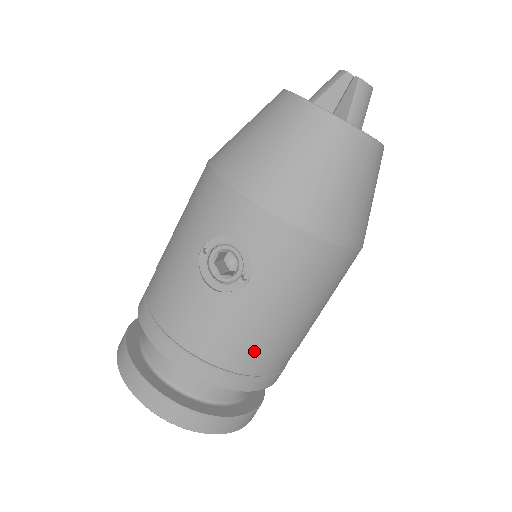
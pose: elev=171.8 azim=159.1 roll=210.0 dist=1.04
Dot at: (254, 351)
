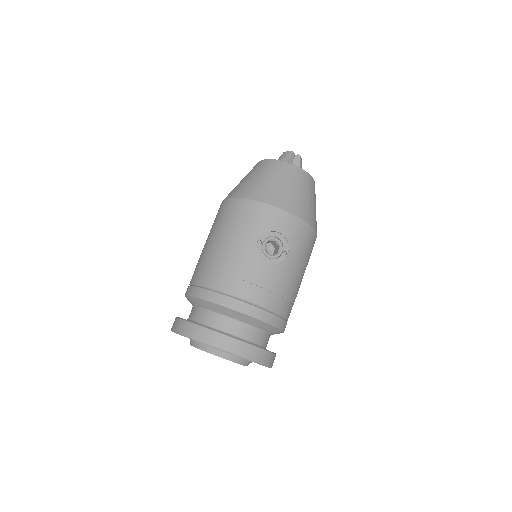
Dot at: (289, 300)
